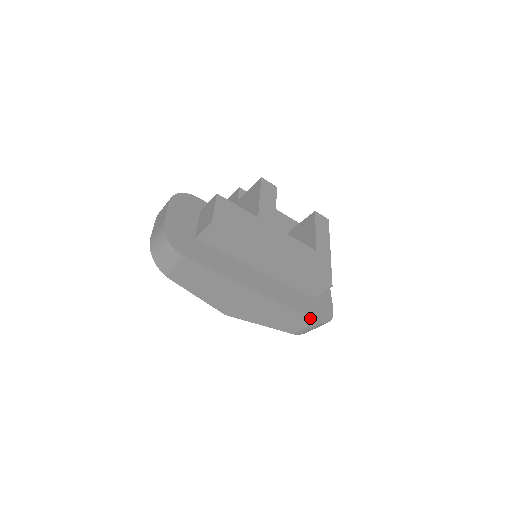
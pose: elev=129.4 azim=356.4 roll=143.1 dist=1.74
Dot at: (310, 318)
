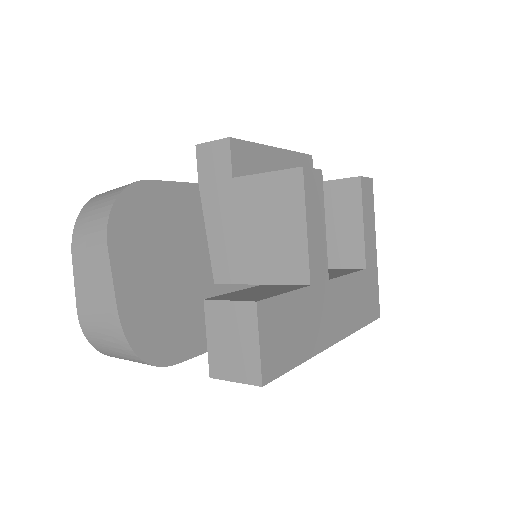
Dot at: occluded
